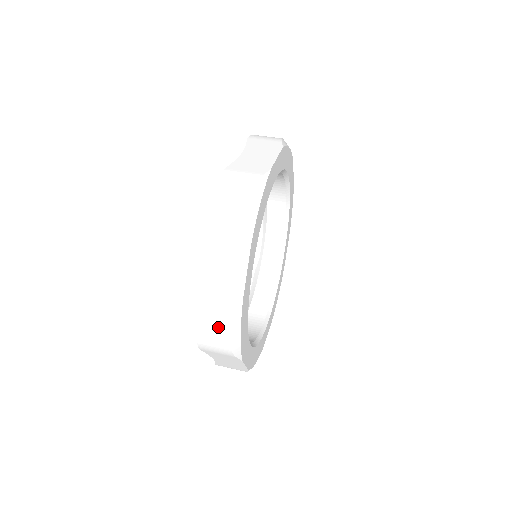
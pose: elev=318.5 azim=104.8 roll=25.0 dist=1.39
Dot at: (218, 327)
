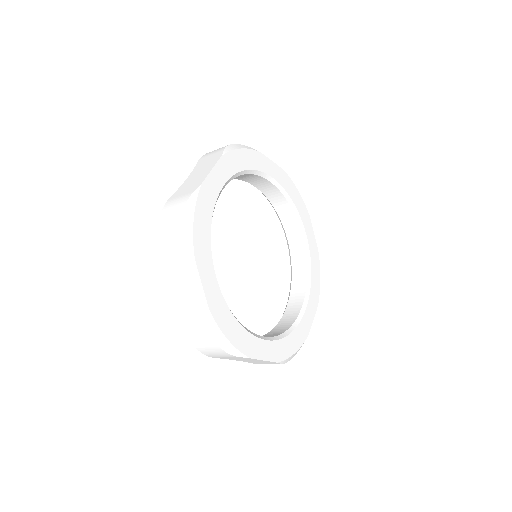
Dot at: (177, 206)
